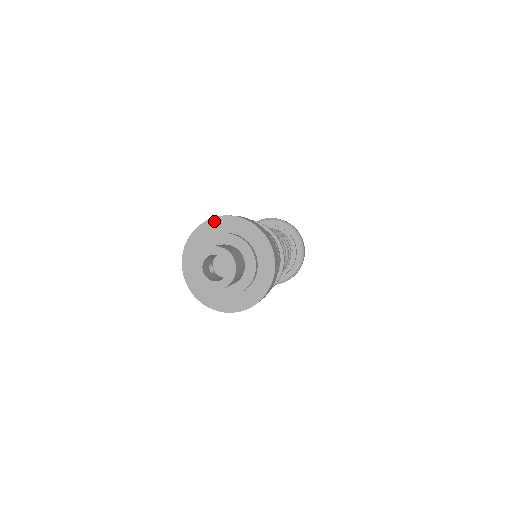
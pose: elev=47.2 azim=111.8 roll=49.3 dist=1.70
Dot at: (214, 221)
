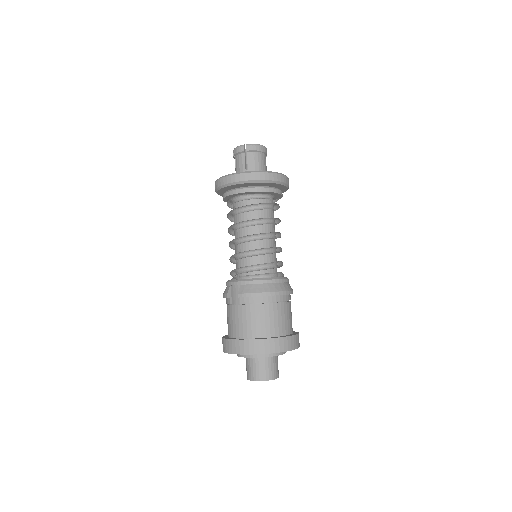
Dot at: occluded
